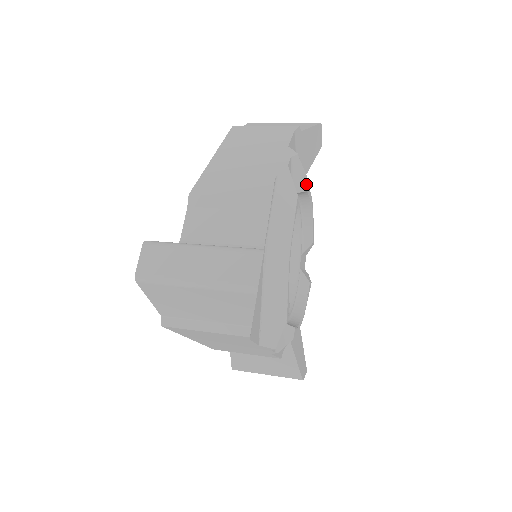
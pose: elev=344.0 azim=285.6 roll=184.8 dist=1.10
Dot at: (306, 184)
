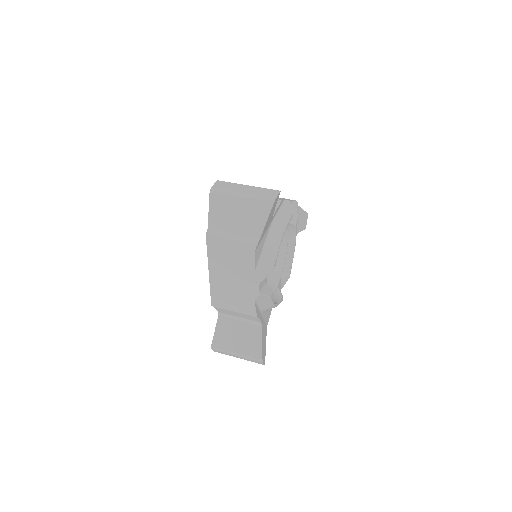
Dot at: (296, 222)
